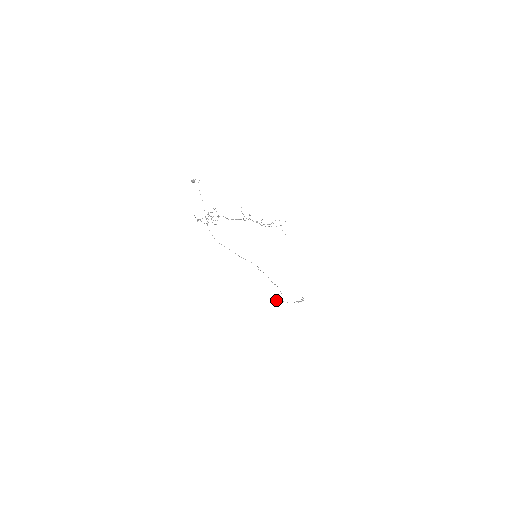
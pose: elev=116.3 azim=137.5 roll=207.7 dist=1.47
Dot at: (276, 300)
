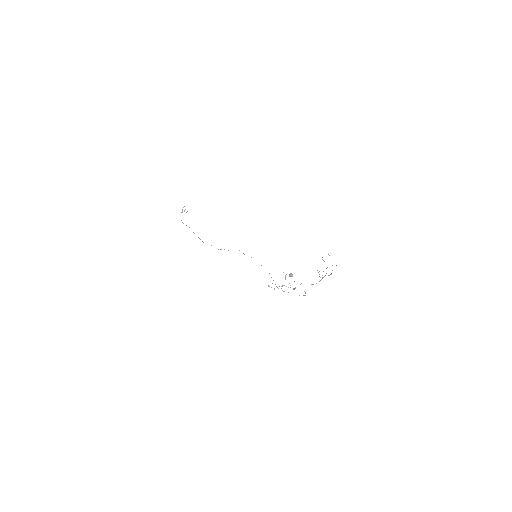
Dot at: occluded
